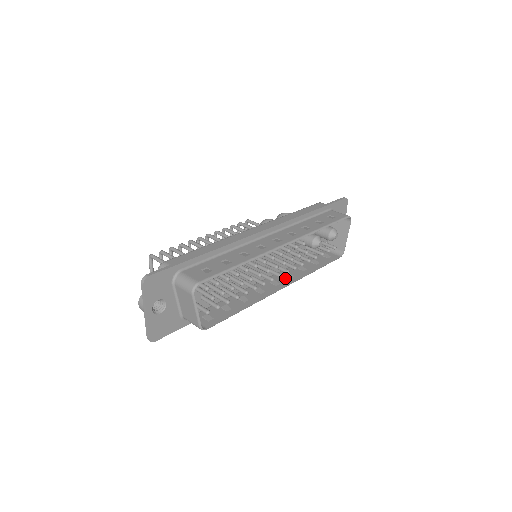
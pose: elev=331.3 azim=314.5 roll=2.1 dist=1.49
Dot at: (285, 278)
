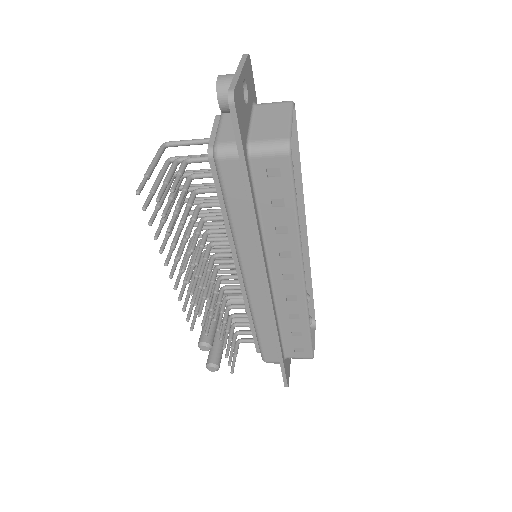
Dot at: (291, 289)
